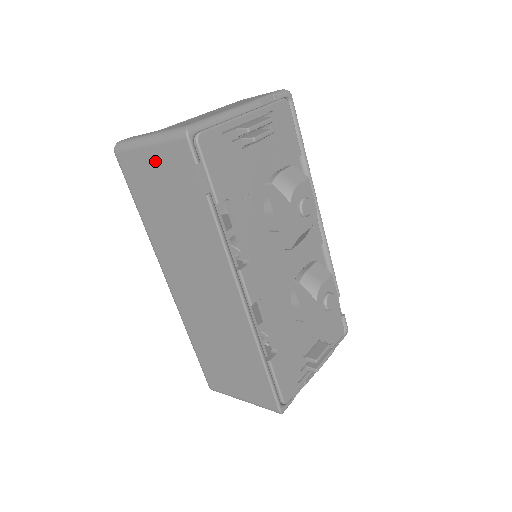
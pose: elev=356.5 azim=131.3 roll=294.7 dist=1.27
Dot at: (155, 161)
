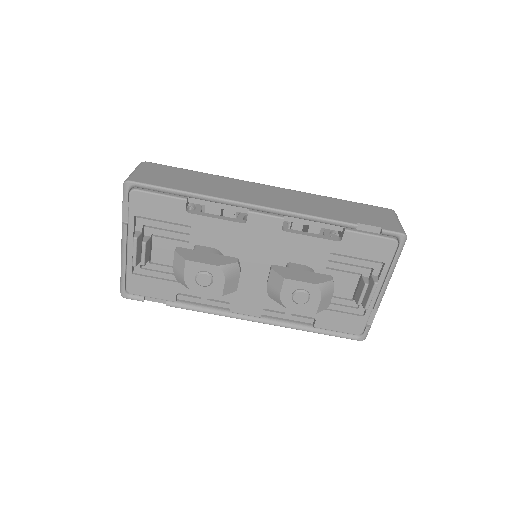
Dot at: occluded
